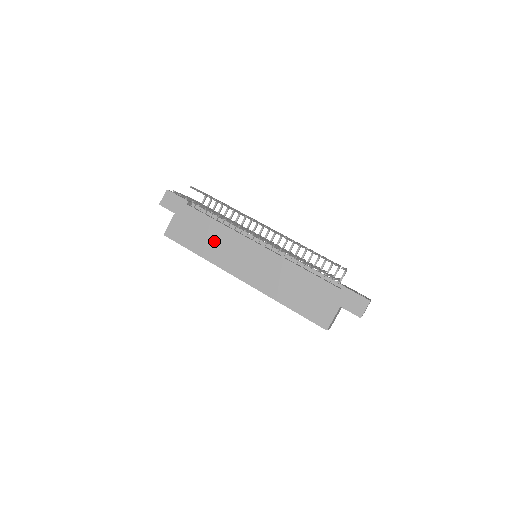
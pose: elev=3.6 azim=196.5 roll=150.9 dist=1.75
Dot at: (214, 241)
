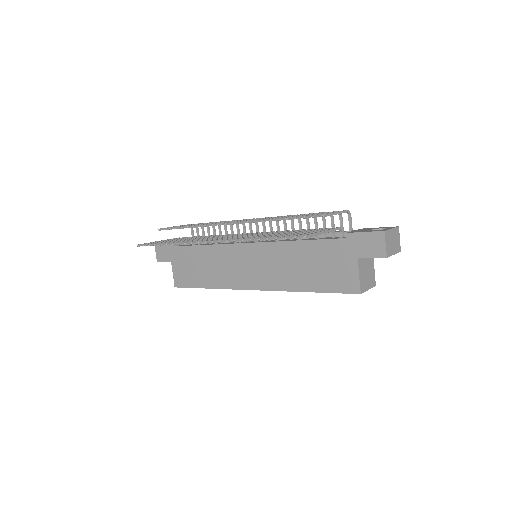
Dot at: (212, 266)
